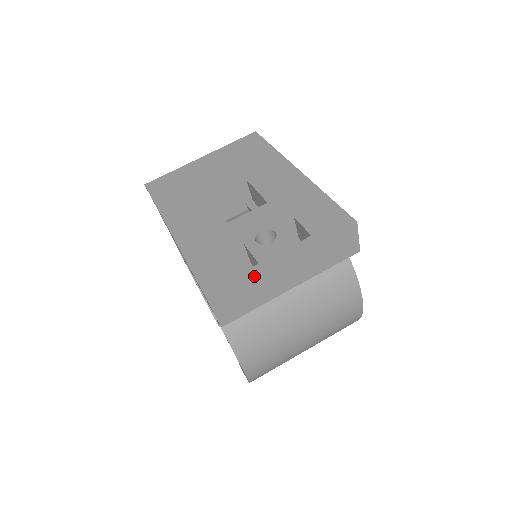
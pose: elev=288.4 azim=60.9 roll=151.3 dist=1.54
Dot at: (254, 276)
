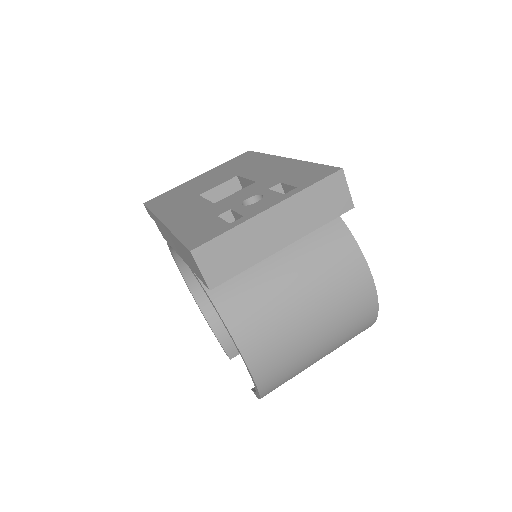
Dot at: (238, 224)
